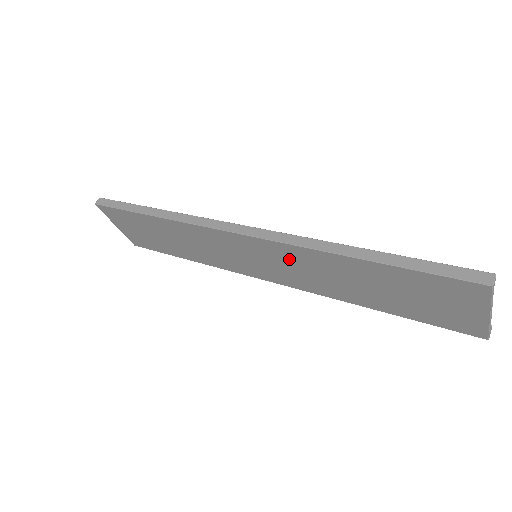
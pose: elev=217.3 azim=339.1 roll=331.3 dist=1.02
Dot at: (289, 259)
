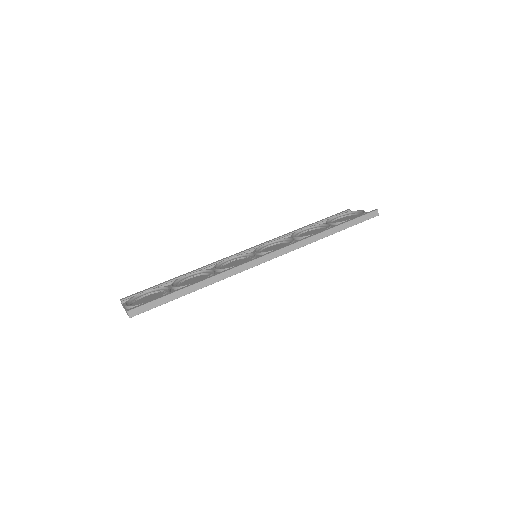
Dot at: occluded
